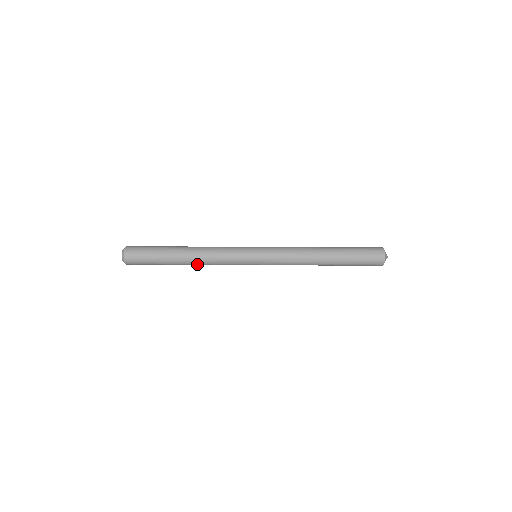
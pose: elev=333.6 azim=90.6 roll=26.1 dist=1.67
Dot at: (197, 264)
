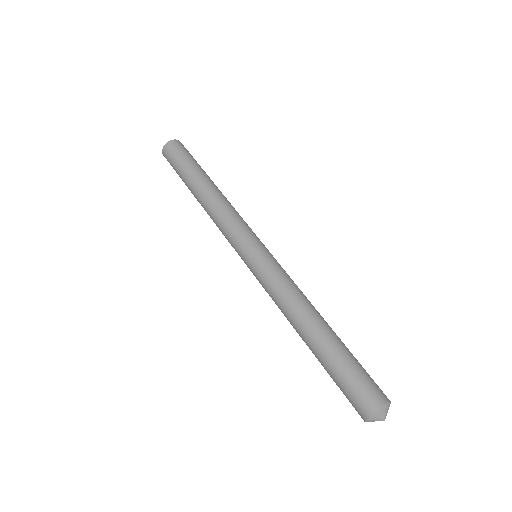
Dot at: occluded
